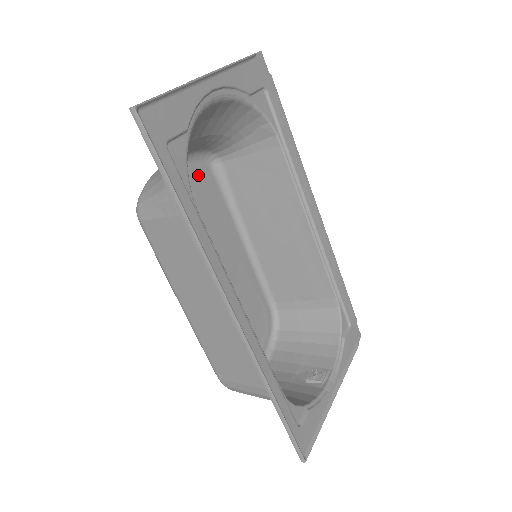
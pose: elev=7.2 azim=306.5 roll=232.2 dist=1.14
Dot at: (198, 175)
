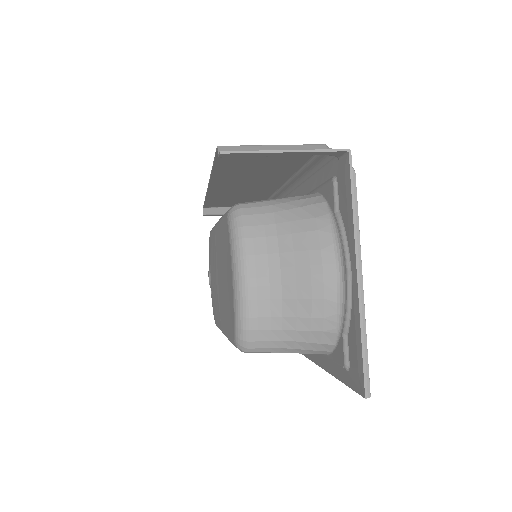
Dot at: occluded
